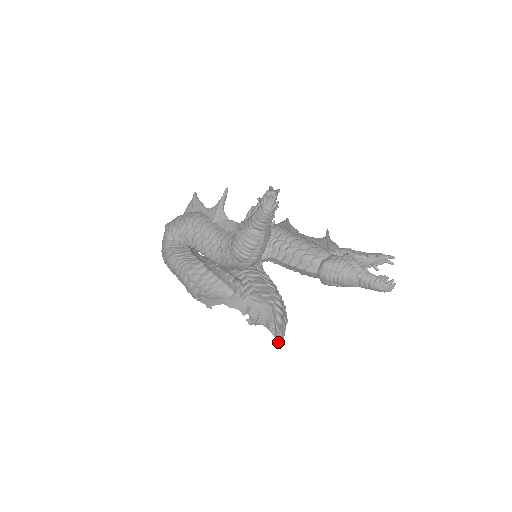
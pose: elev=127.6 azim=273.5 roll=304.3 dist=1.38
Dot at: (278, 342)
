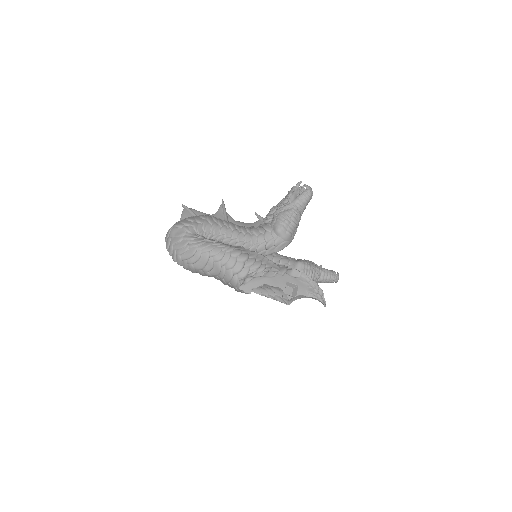
Dot at: (325, 302)
